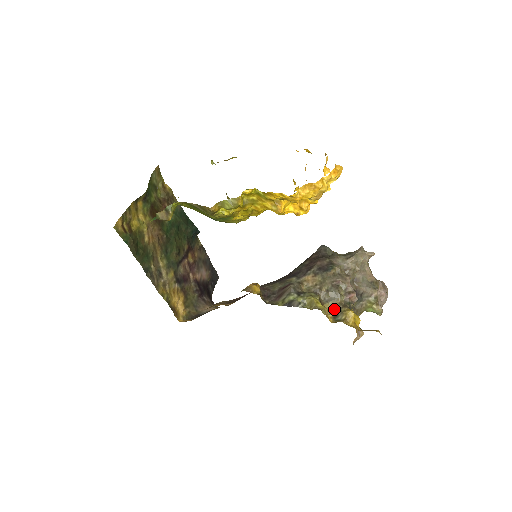
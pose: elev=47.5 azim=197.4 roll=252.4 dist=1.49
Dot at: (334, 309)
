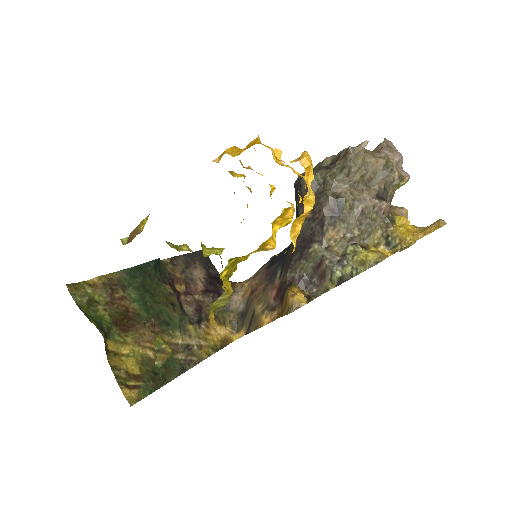
Dot at: (380, 238)
